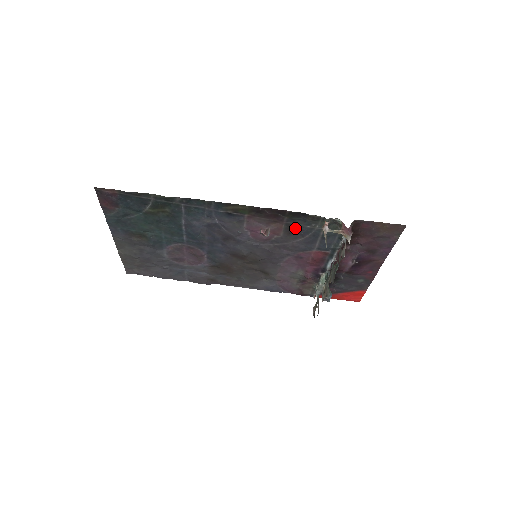
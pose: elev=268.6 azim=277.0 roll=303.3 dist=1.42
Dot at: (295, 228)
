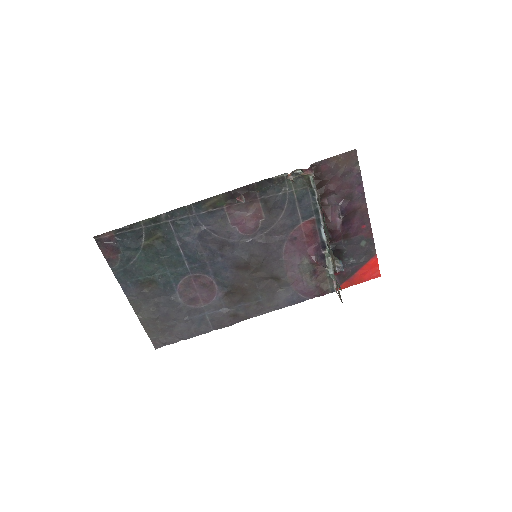
Dot at: (271, 202)
